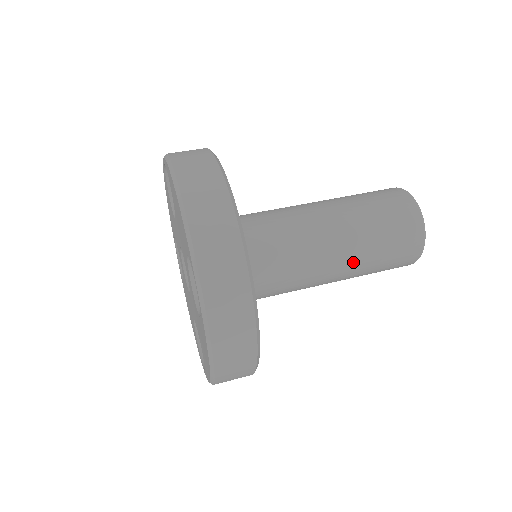
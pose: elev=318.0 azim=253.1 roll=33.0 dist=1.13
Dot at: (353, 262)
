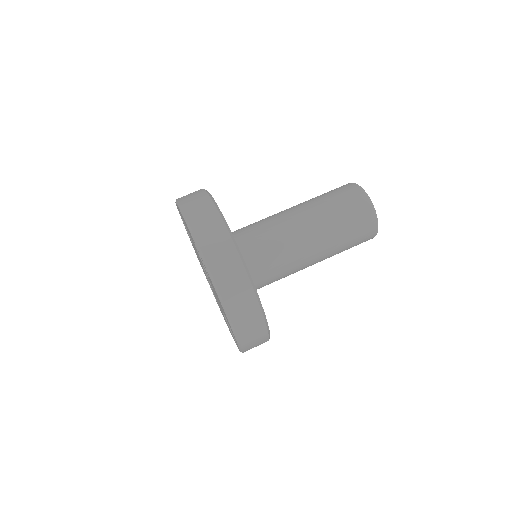
Dot at: occluded
